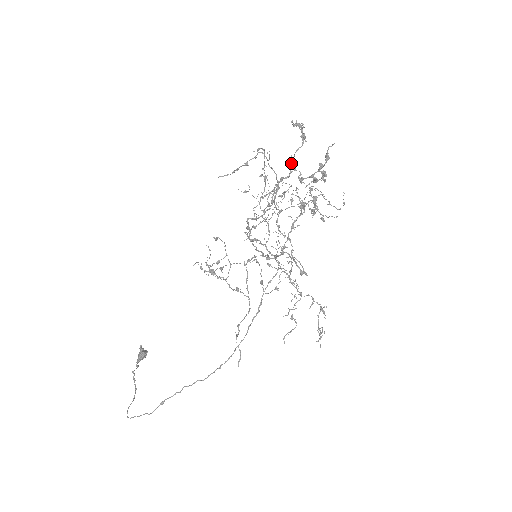
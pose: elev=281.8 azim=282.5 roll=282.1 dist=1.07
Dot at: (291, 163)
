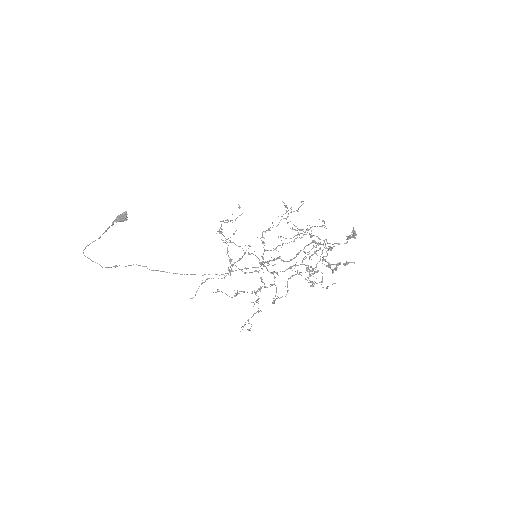
Dot at: (329, 247)
